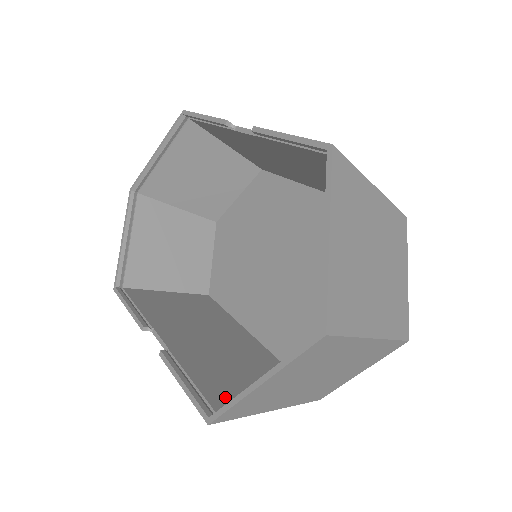
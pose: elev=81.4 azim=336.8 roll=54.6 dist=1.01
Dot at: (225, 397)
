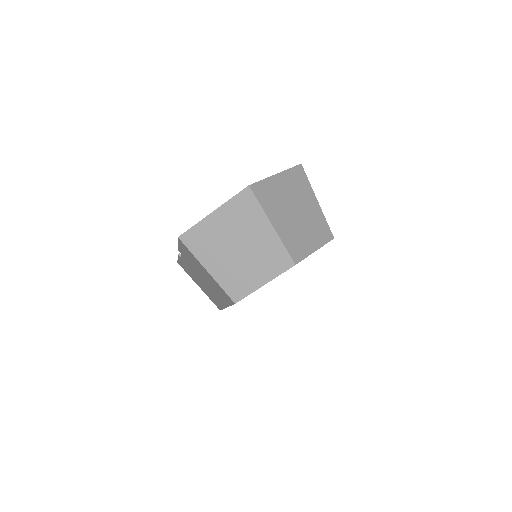
Dot at: occluded
